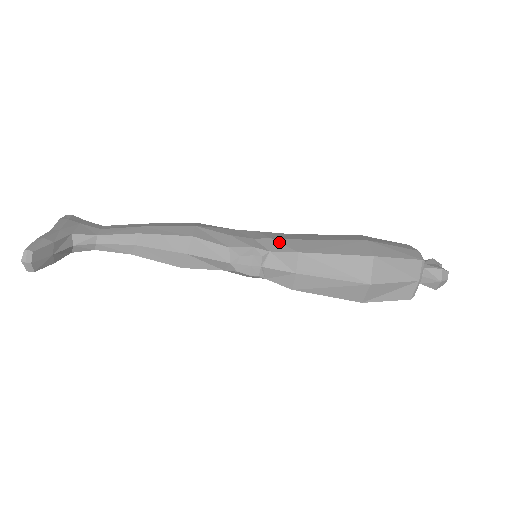
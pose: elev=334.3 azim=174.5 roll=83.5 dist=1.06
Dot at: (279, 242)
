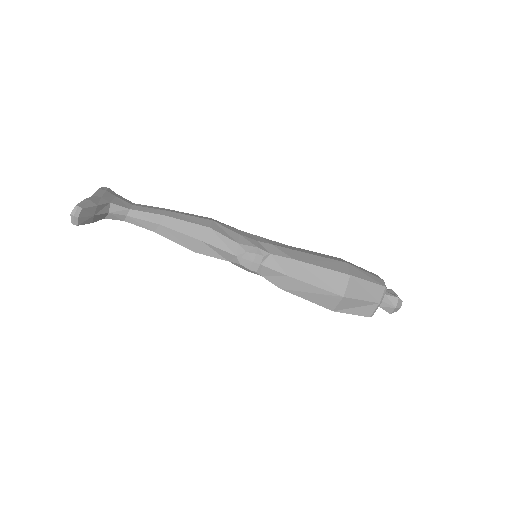
Dot at: (278, 248)
